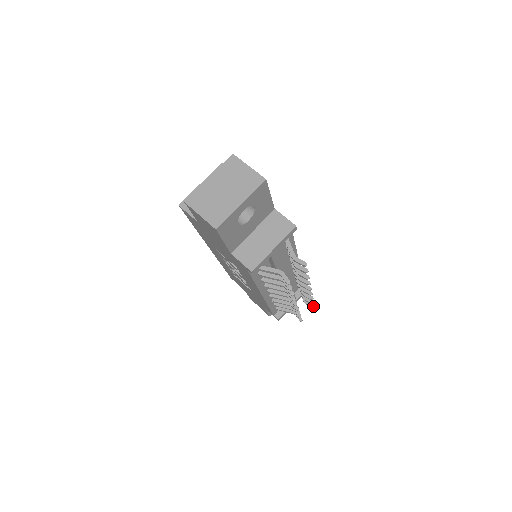
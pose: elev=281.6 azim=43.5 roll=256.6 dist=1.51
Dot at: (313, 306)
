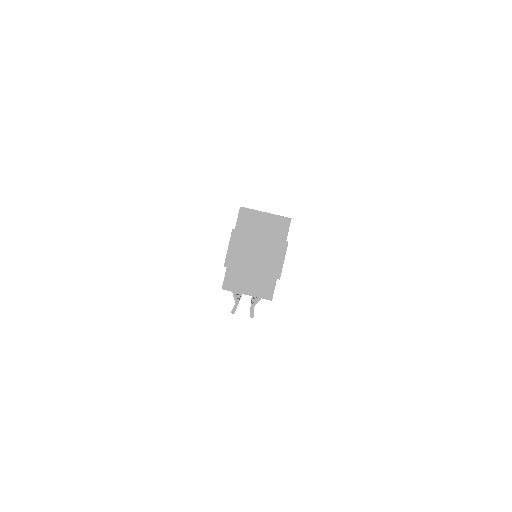
Dot at: occluded
